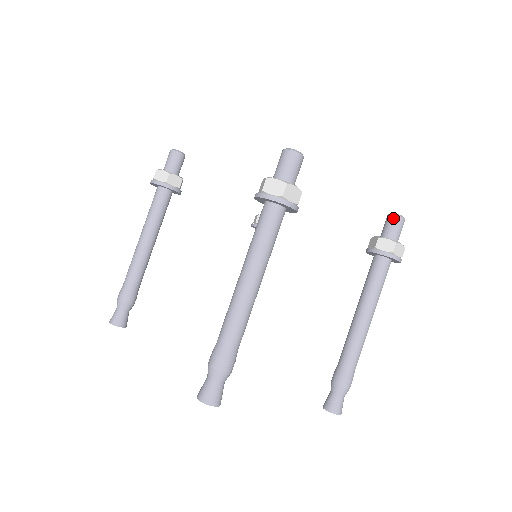
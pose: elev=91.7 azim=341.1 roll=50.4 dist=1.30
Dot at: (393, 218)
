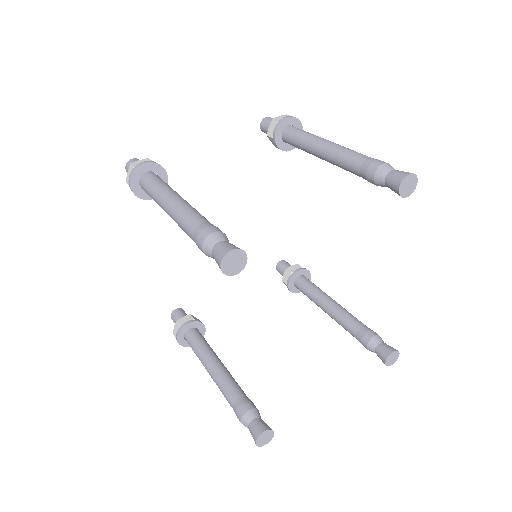
Dot at: (262, 125)
